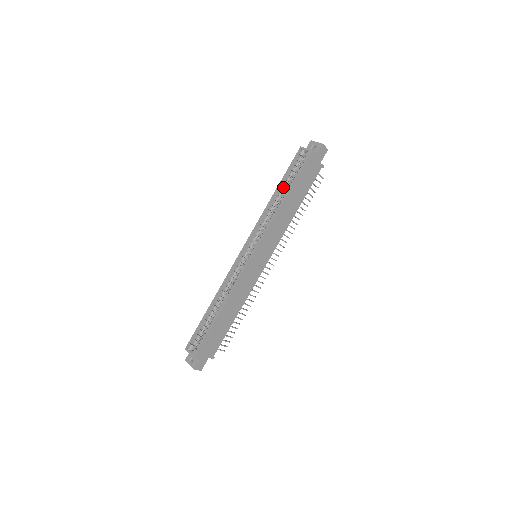
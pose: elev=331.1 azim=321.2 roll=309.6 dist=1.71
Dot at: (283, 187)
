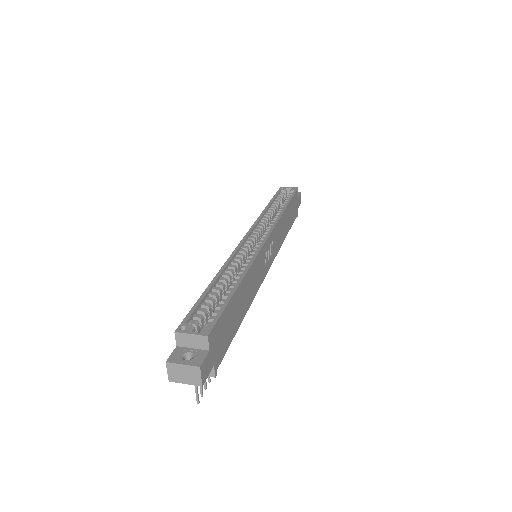
Dot at: (274, 206)
